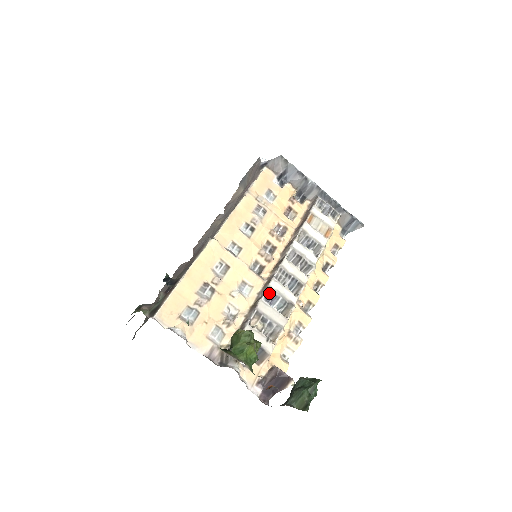
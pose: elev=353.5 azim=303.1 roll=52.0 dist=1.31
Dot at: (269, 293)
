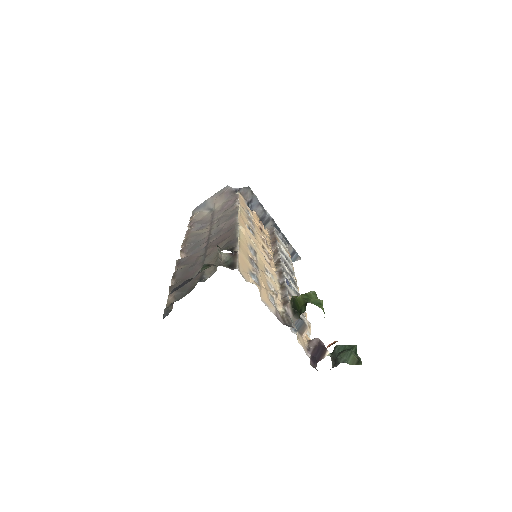
Dot at: (287, 280)
